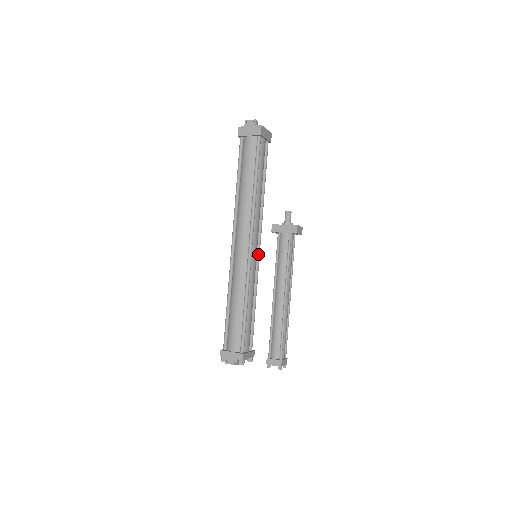
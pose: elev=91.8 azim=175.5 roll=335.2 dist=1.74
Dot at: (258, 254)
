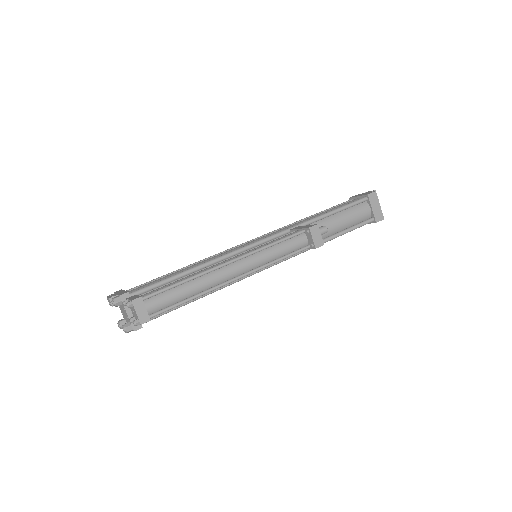
Dot at: occluded
